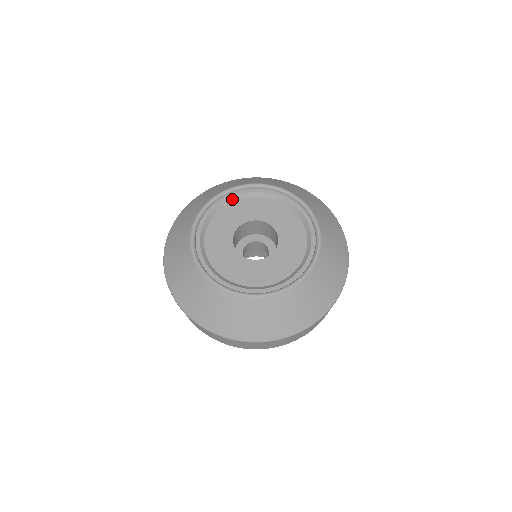
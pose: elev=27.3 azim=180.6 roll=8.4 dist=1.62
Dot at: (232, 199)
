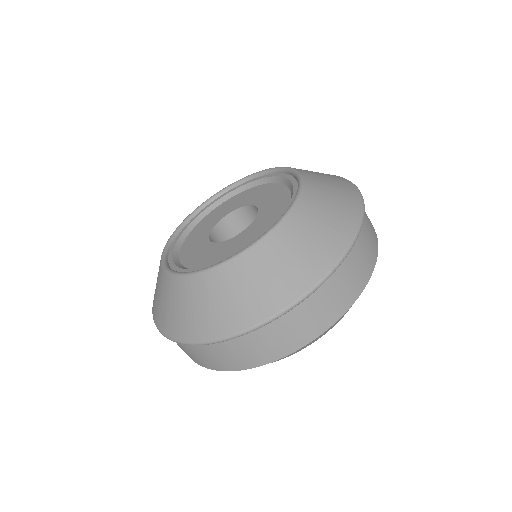
Dot at: (216, 204)
